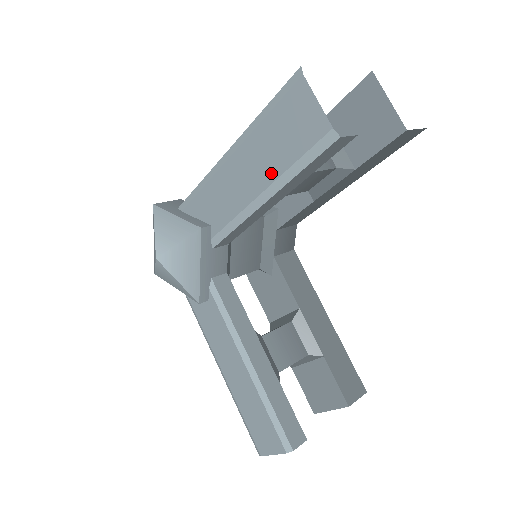
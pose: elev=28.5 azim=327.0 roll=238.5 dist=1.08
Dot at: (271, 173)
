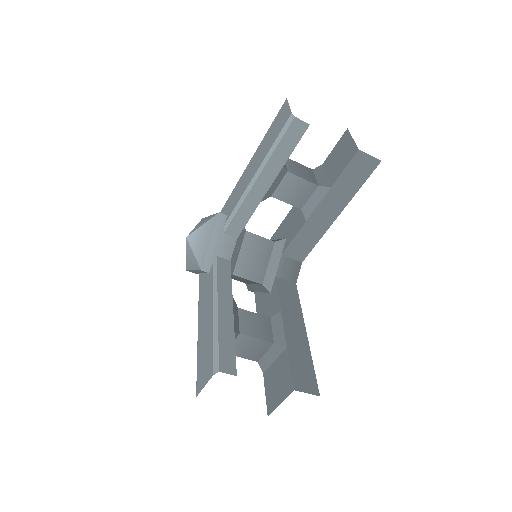
Dot at: (262, 158)
